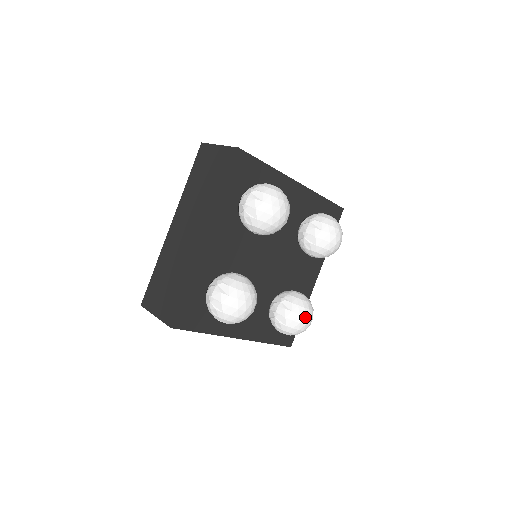
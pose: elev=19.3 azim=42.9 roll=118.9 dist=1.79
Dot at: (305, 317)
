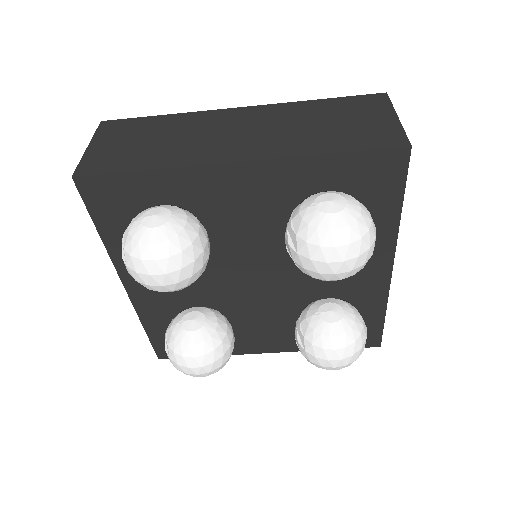
Dot at: (327, 361)
